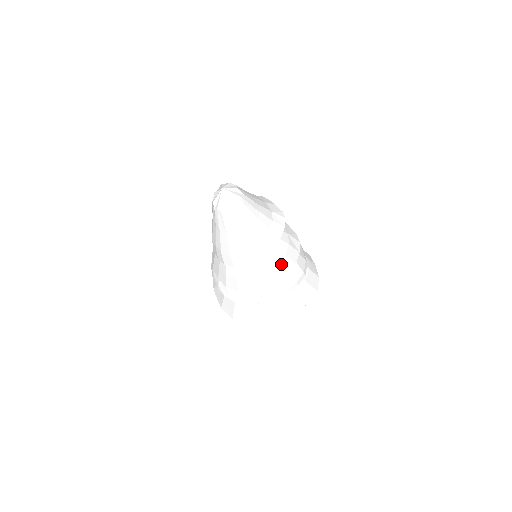
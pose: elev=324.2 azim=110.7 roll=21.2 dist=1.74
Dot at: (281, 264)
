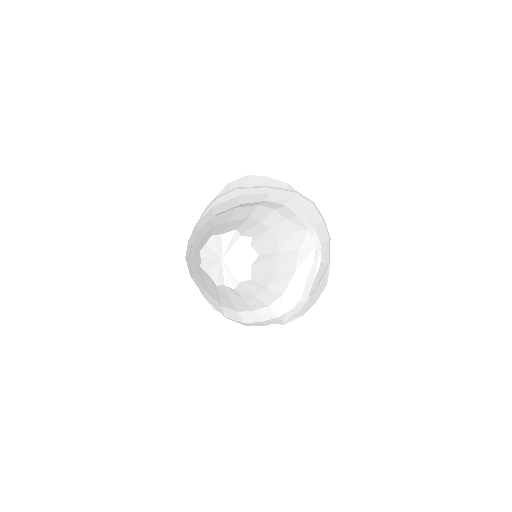
Dot at: occluded
